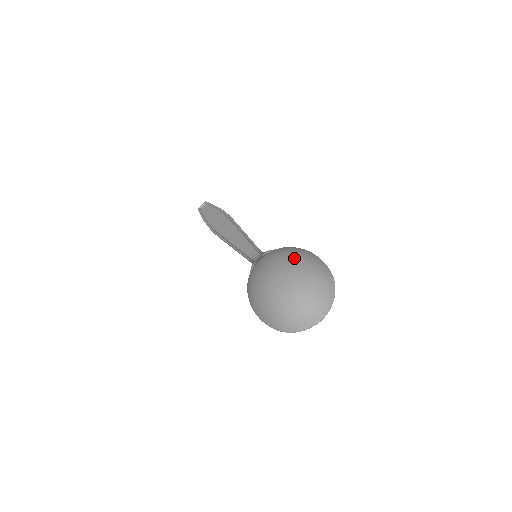
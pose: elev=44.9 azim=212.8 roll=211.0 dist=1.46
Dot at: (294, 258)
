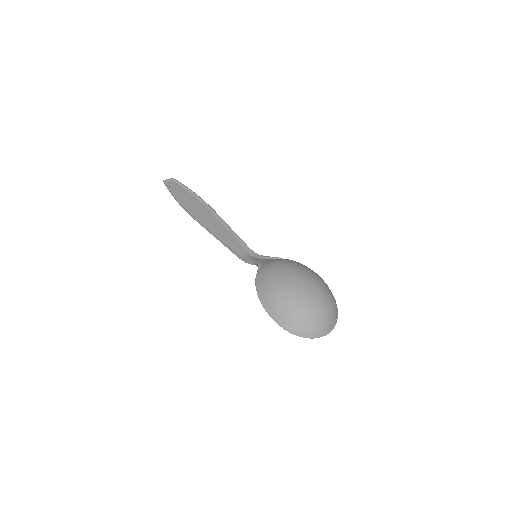
Dot at: (314, 274)
